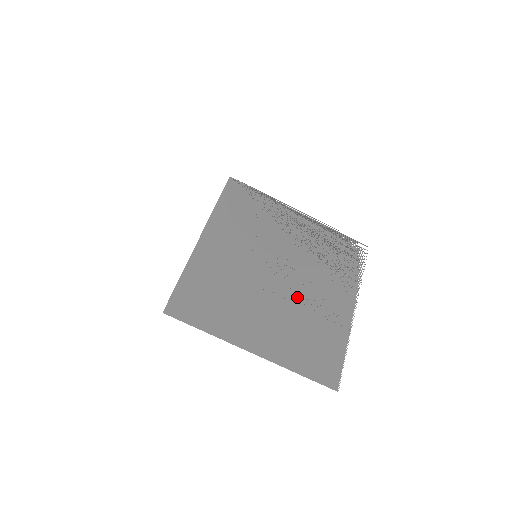
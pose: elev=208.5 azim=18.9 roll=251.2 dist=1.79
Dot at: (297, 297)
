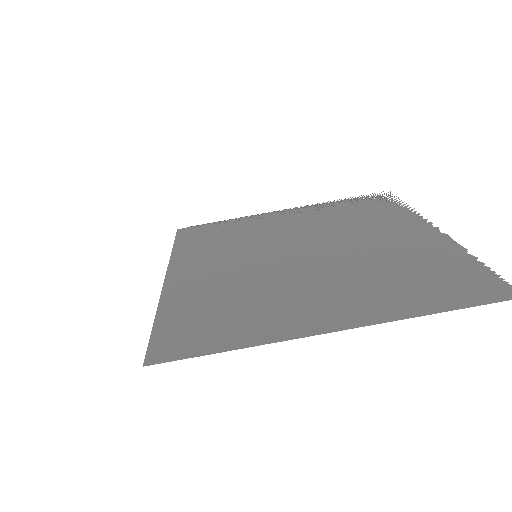
Dot at: (346, 256)
